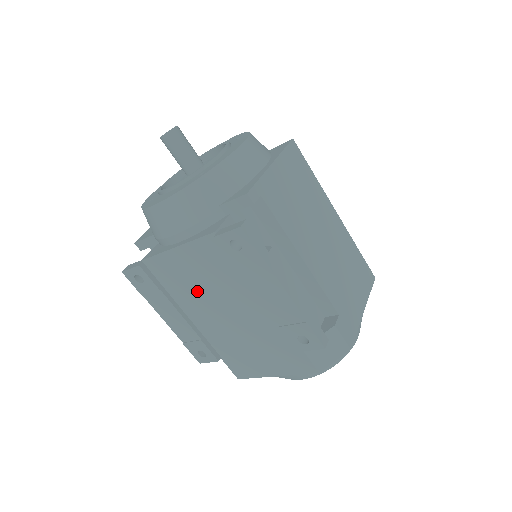
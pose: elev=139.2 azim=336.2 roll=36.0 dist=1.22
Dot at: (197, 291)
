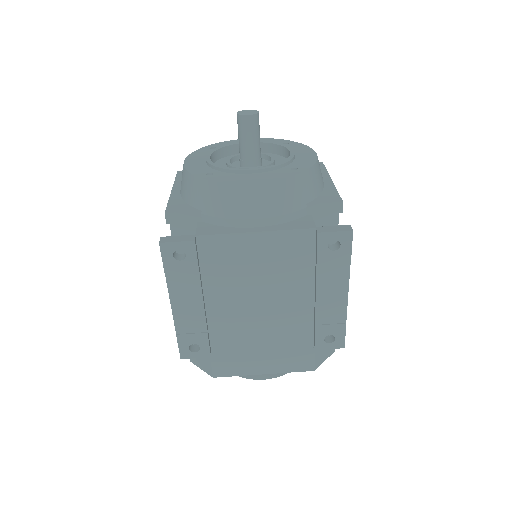
Dot at: (243, 280)
